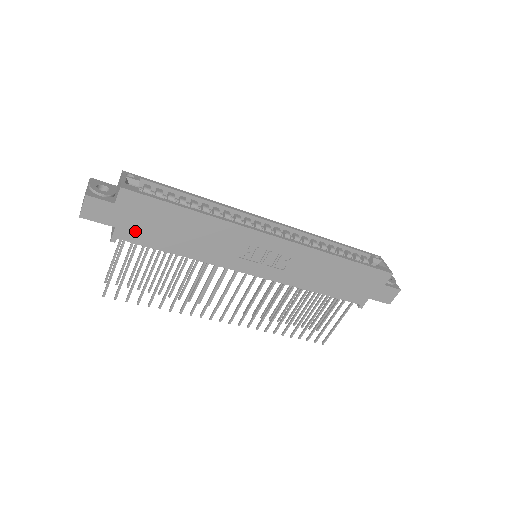
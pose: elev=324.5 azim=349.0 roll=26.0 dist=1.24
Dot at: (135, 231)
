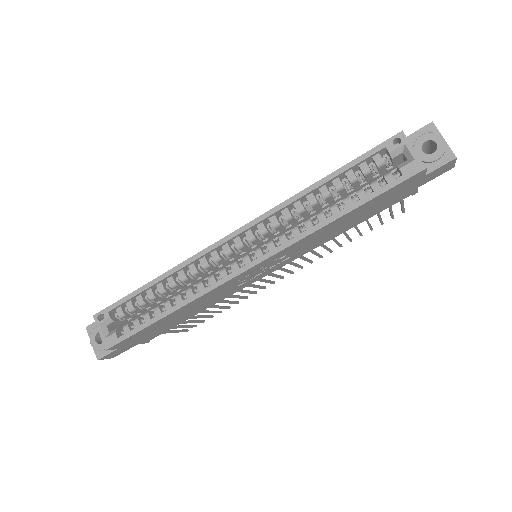
Dot at: (151, 336)
